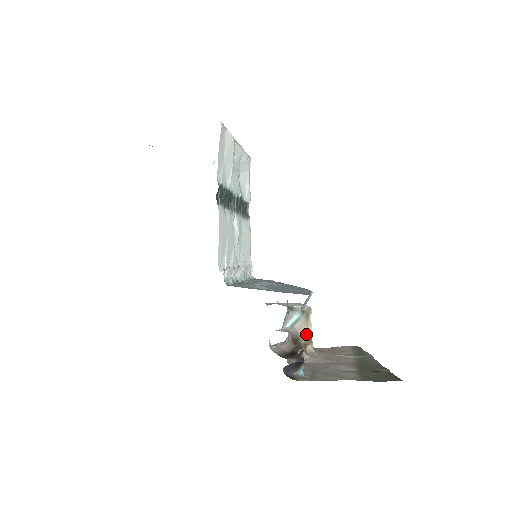
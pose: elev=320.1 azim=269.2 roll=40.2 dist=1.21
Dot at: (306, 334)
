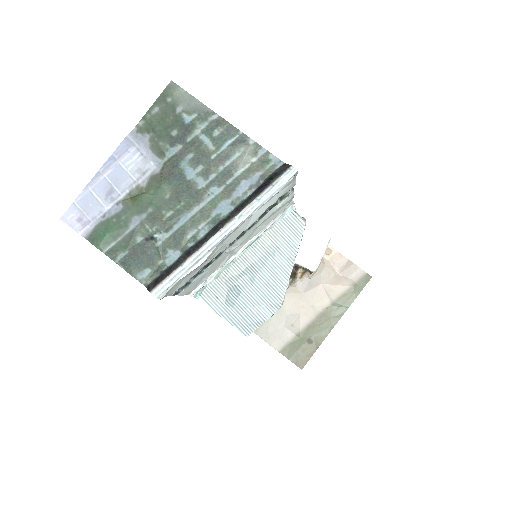
Dot at: occluded
